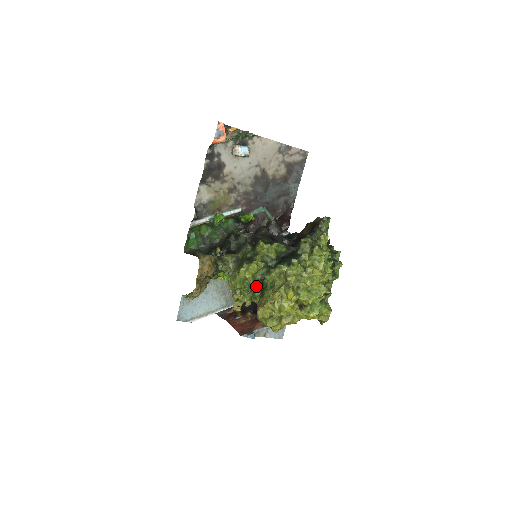
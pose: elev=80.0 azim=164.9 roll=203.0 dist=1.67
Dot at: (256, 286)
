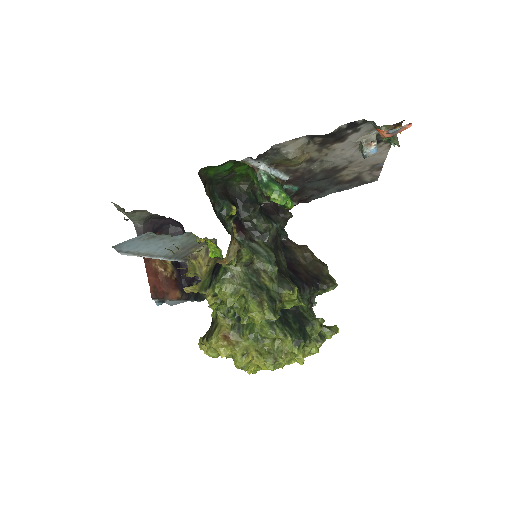
Dot at: occluded
